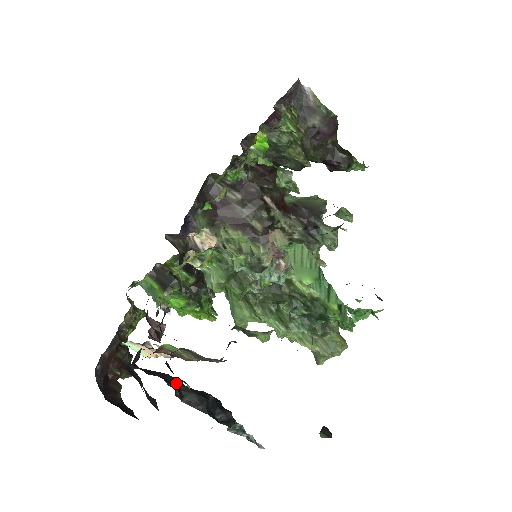
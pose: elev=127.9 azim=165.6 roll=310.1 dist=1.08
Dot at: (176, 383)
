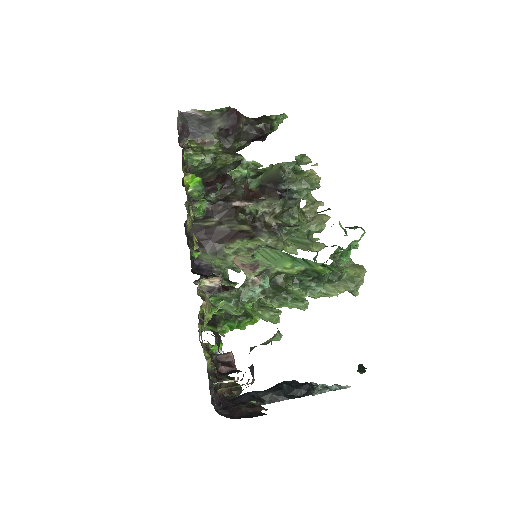
Dot at: (254, 395)
